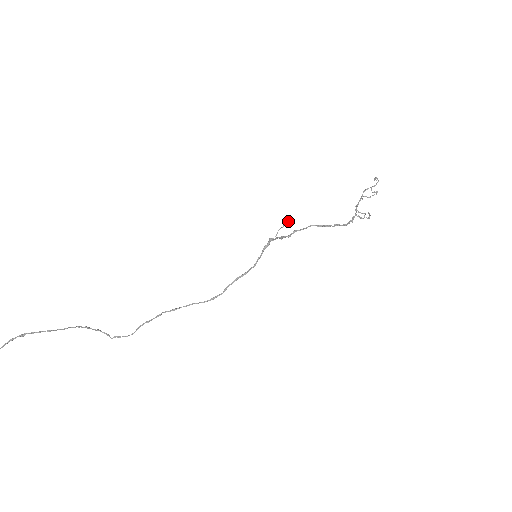
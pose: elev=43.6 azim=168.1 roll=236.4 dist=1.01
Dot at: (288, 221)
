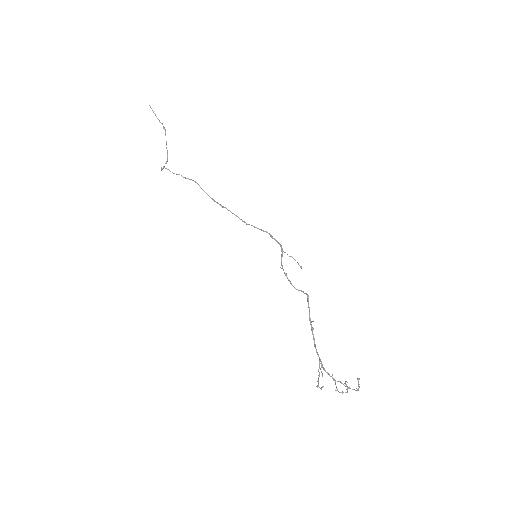
Dot at: (301, 266)
